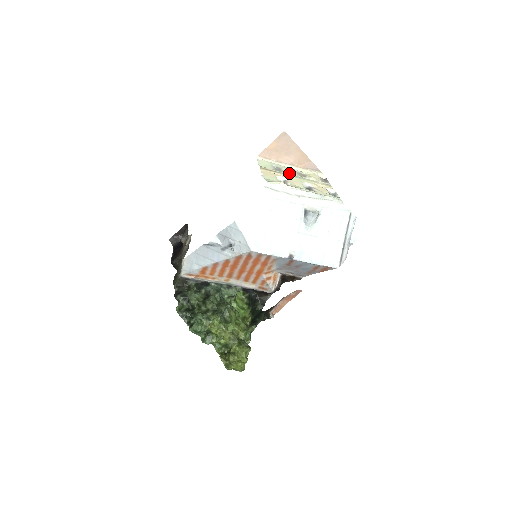
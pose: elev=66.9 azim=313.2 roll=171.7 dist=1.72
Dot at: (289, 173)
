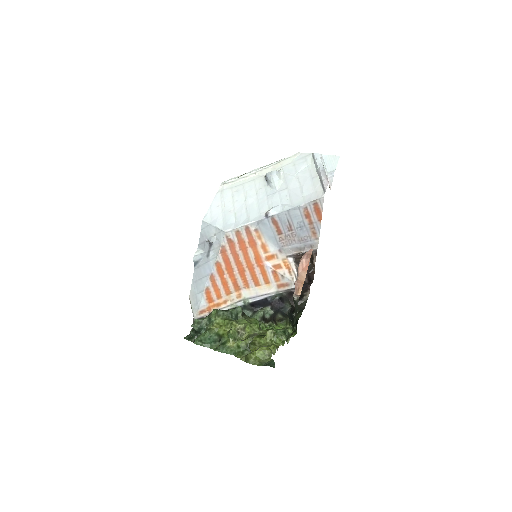
Dot at: occluded
